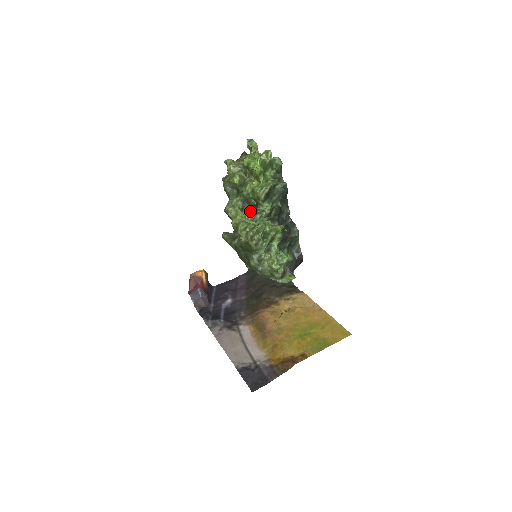
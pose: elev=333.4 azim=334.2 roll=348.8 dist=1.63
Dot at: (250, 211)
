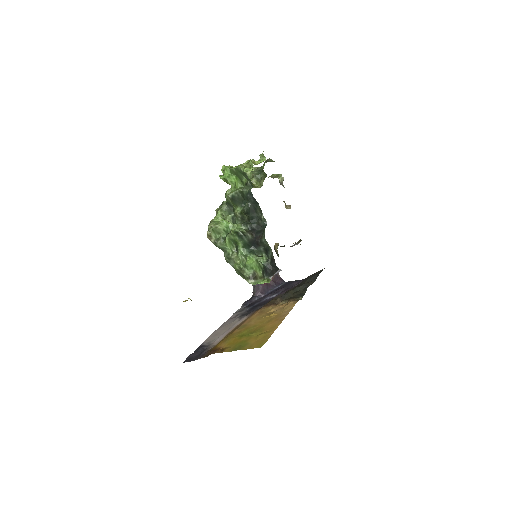
Dot at: occluded
